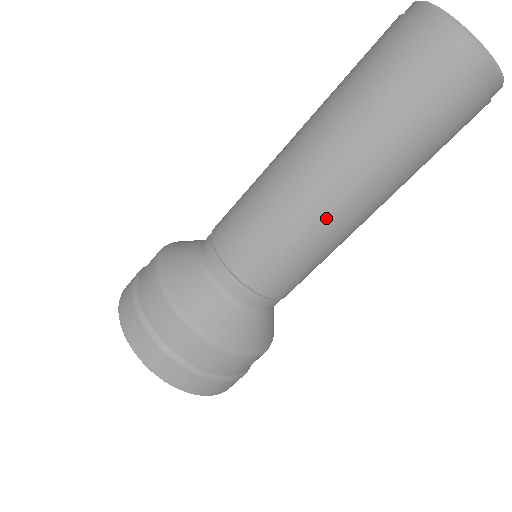
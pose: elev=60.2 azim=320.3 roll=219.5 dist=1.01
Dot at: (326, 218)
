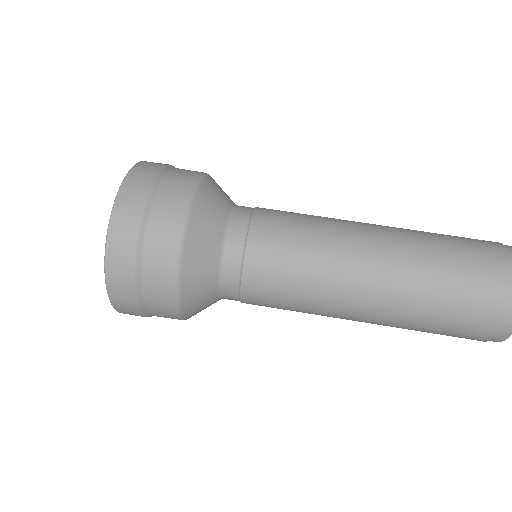
Dot at: (351, 238)
